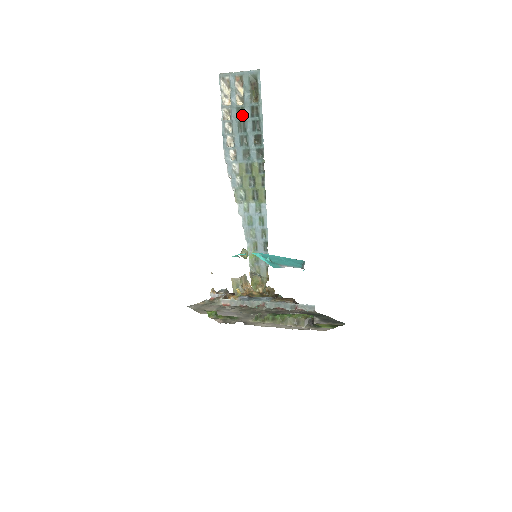
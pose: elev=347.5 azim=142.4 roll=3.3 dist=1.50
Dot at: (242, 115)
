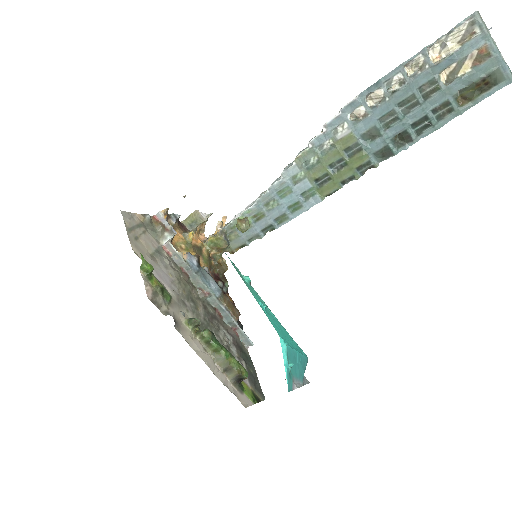
Dot at: (427, 93)
